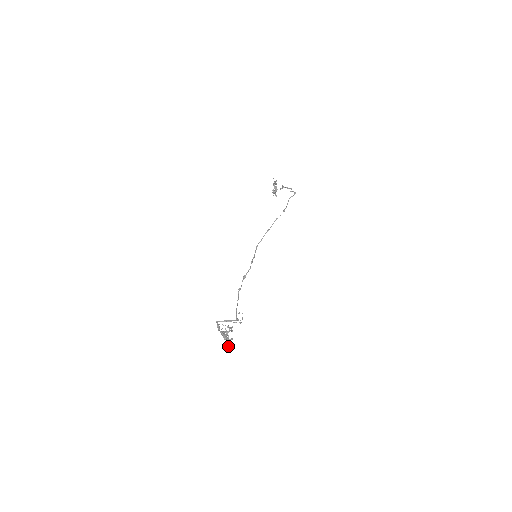
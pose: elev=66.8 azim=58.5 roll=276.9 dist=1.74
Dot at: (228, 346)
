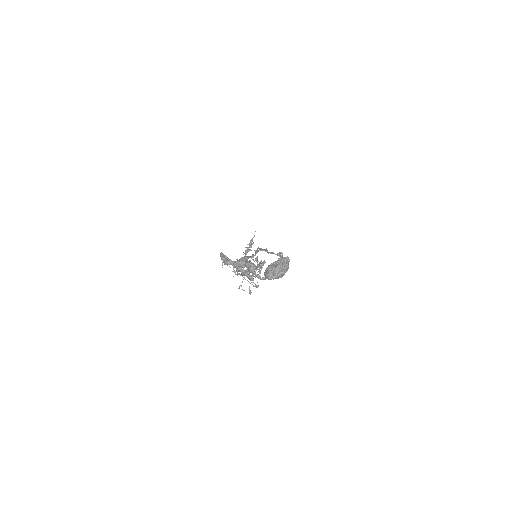
Dot at: (281, 262)
